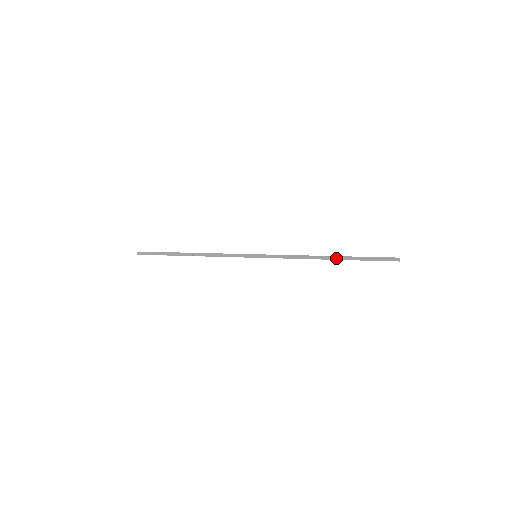
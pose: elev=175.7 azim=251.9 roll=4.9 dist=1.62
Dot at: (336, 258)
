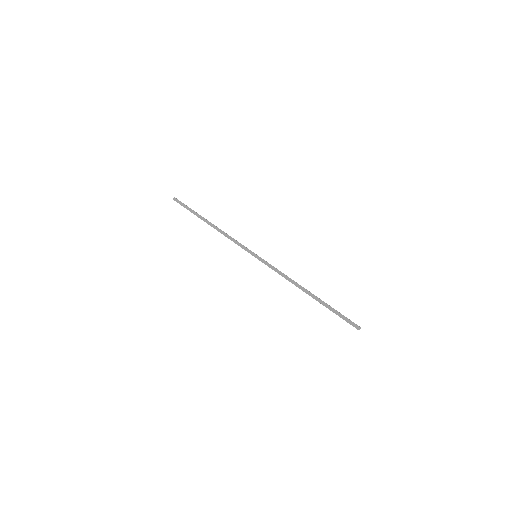
Dot at: (313, 296)
